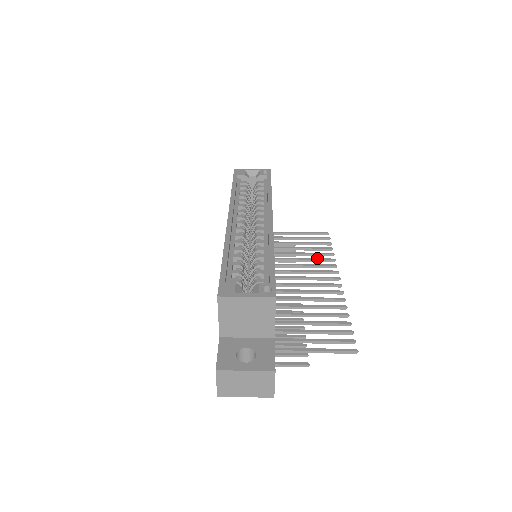
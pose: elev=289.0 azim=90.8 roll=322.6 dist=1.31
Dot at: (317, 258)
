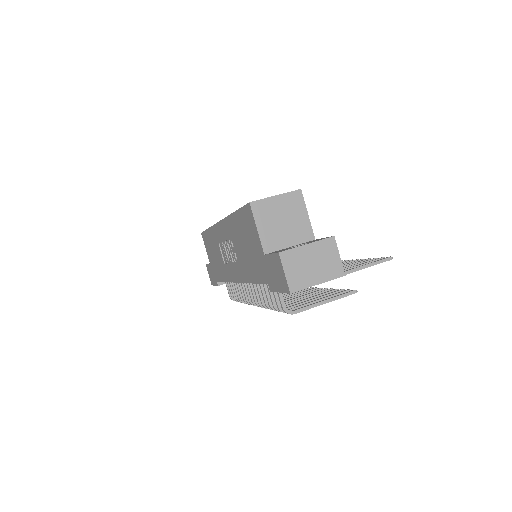
Dot at: occluded
